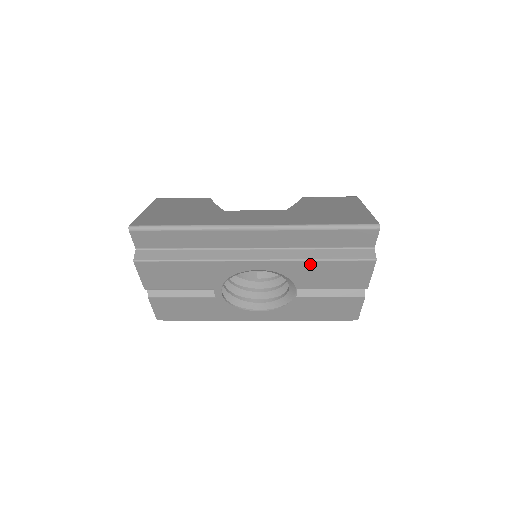
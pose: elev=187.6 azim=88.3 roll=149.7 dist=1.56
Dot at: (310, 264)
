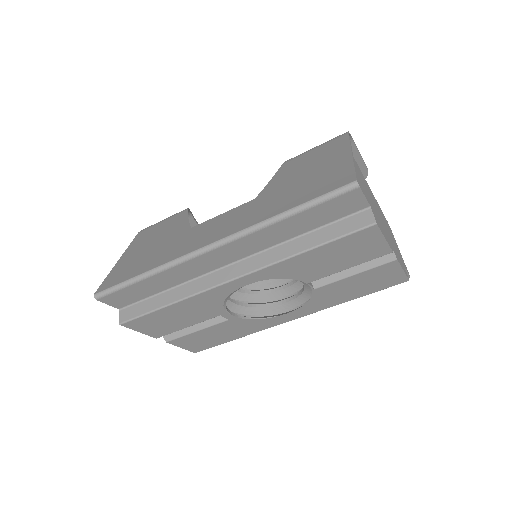
Dot at: (298, 259)
